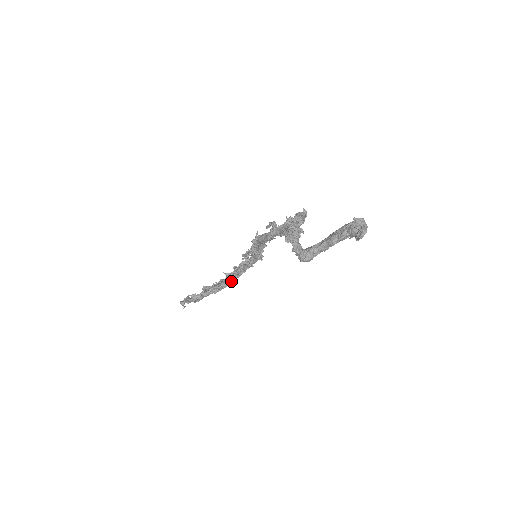
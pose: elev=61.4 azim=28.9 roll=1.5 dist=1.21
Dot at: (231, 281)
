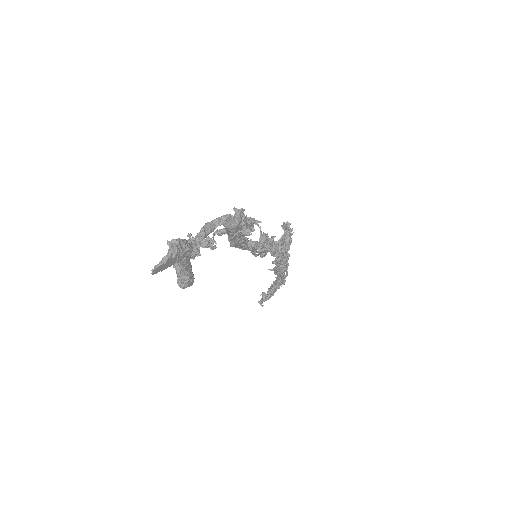
Dot at: (280, 275)
